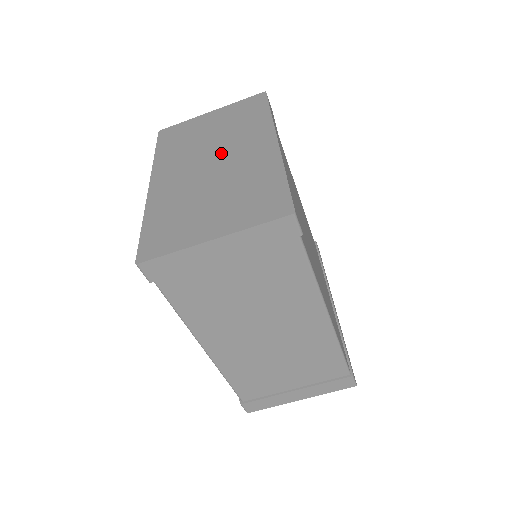
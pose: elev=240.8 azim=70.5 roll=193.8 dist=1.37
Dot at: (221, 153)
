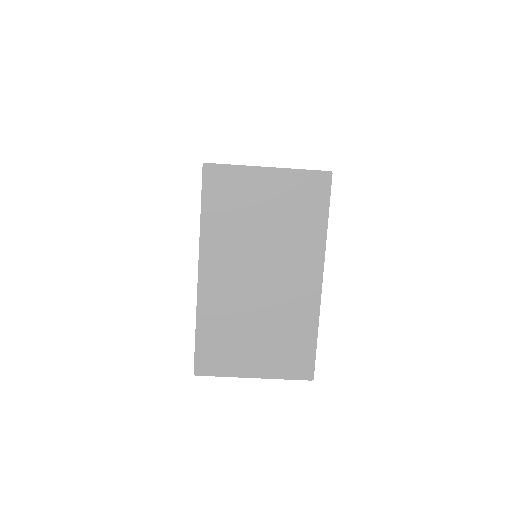
Dot at: (271, 267)
